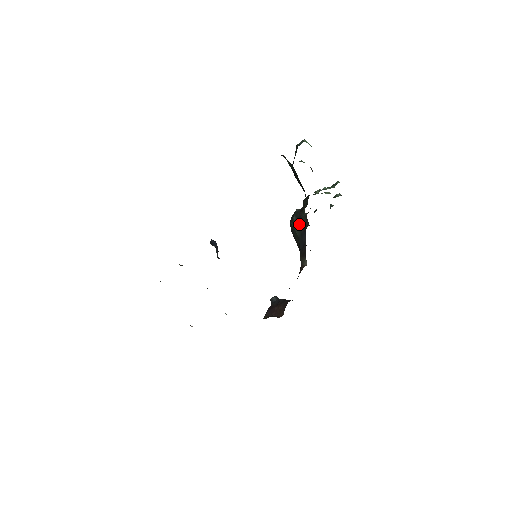
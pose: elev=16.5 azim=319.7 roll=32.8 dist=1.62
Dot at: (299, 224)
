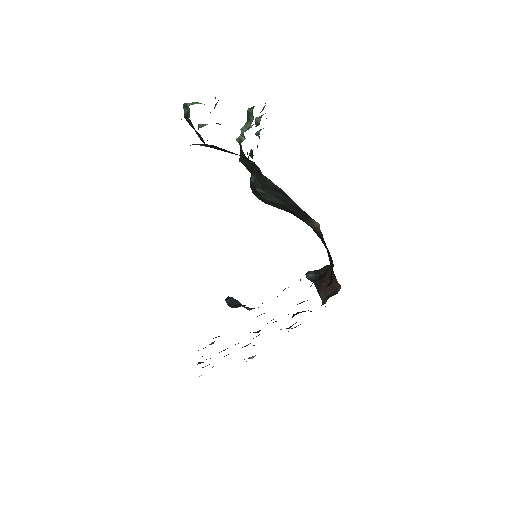
Dot at: (271, 193)
